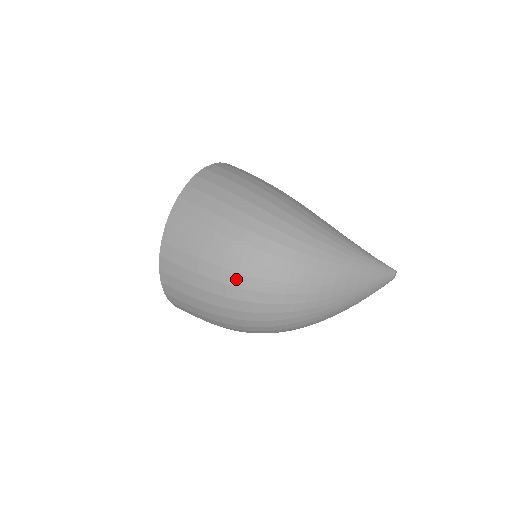
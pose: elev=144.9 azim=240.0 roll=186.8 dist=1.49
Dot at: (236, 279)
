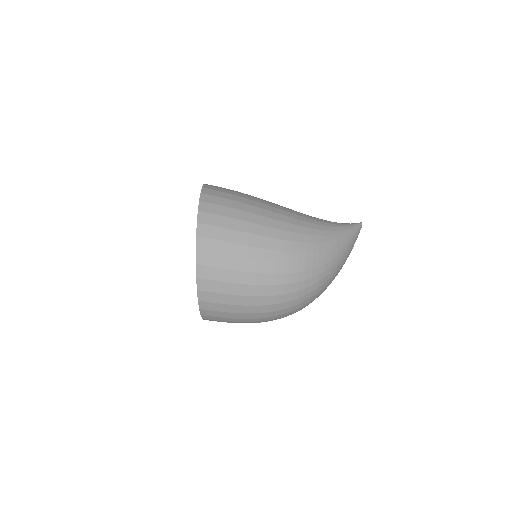
Dot at: (275, 308)
